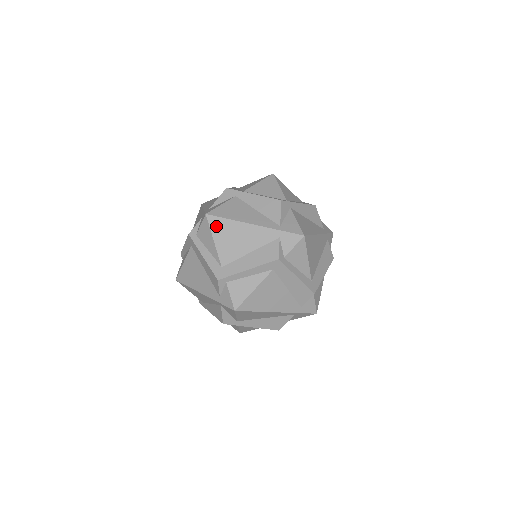
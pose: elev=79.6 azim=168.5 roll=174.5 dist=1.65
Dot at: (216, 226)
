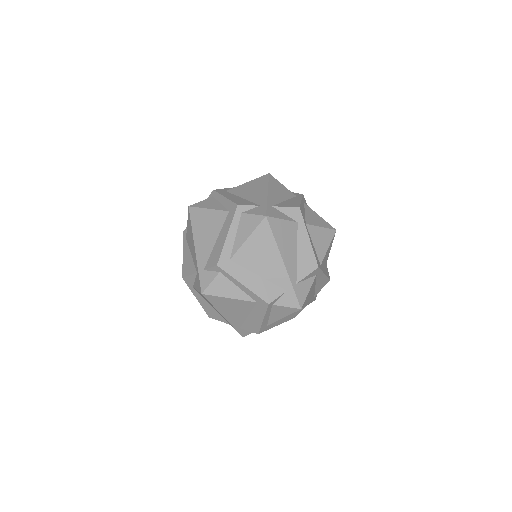
Dot at: (262, 232)
